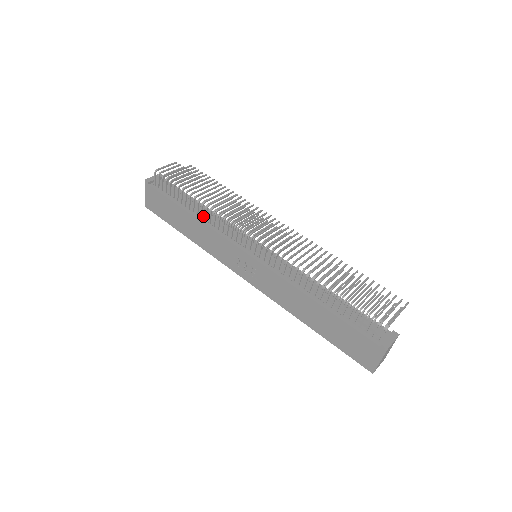
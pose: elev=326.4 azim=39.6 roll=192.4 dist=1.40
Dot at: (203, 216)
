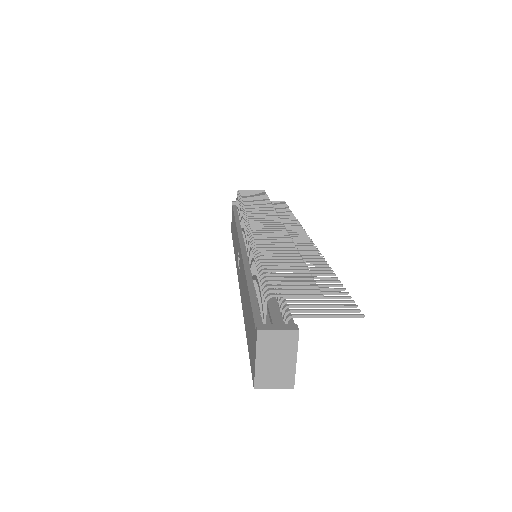
Dot at: occluded
